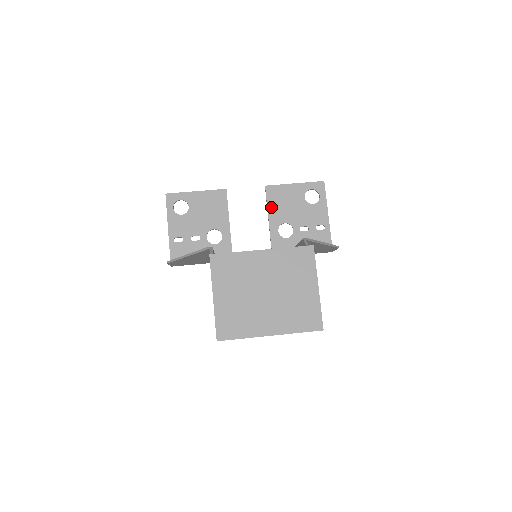
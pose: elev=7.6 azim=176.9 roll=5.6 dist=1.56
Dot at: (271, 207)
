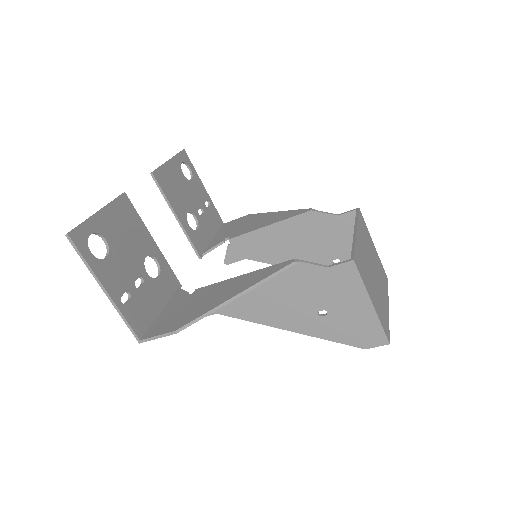
Dot at: (170, 198)
